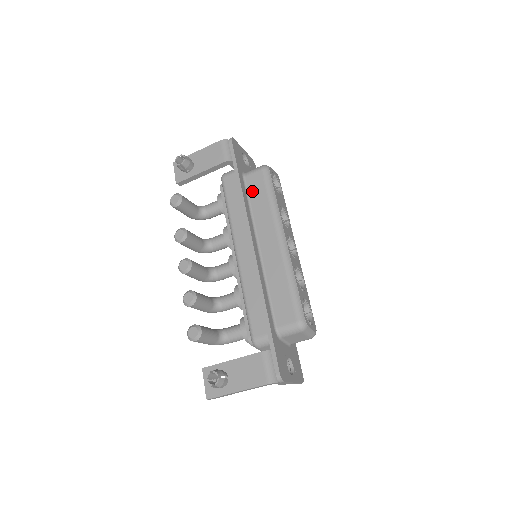
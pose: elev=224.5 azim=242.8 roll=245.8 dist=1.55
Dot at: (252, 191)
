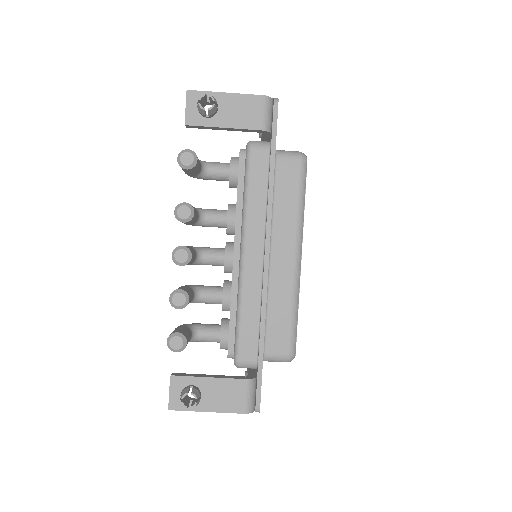
Dot at: (281, 182)
